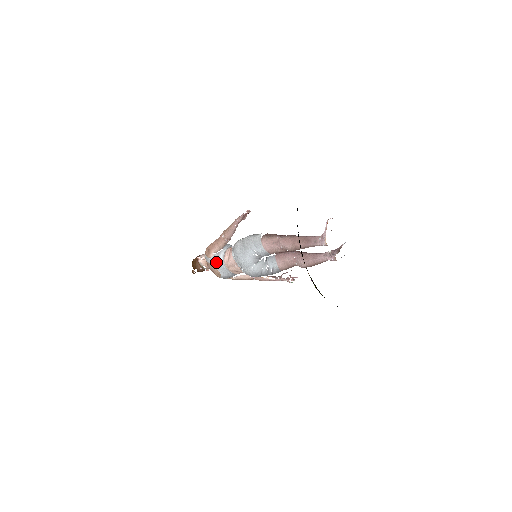
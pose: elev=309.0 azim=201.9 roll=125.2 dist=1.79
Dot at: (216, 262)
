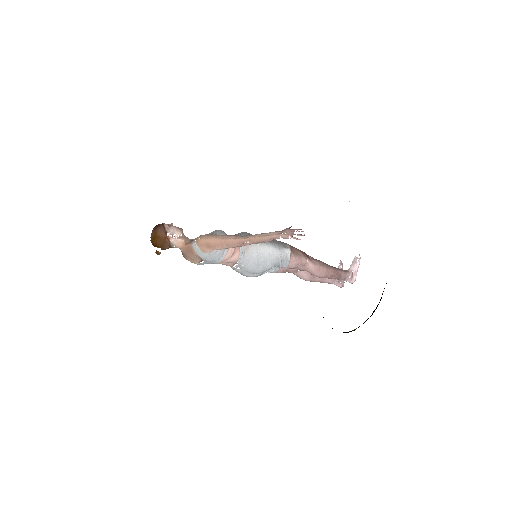
Dot at: (212, 259)
